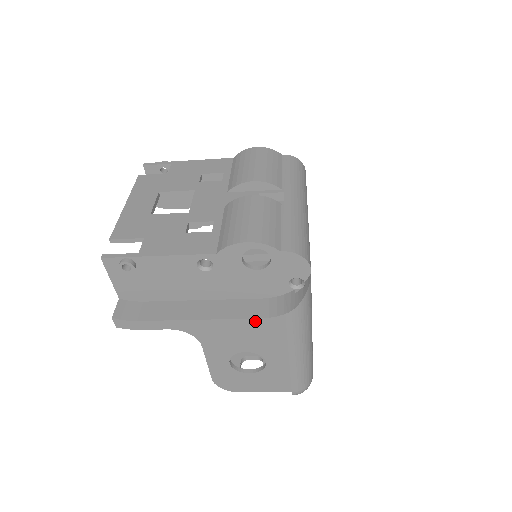
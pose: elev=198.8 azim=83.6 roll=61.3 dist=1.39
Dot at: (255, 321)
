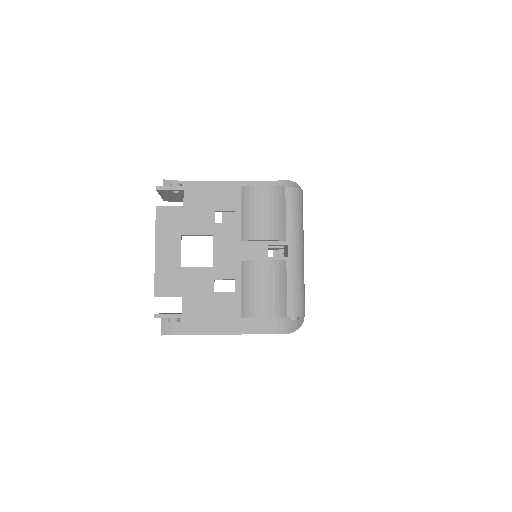
Dot at: occluded
